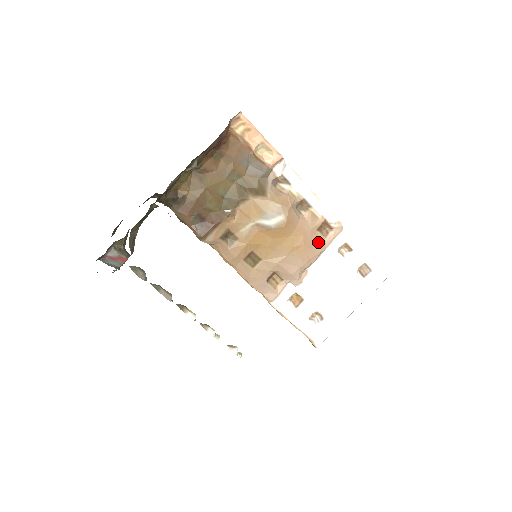
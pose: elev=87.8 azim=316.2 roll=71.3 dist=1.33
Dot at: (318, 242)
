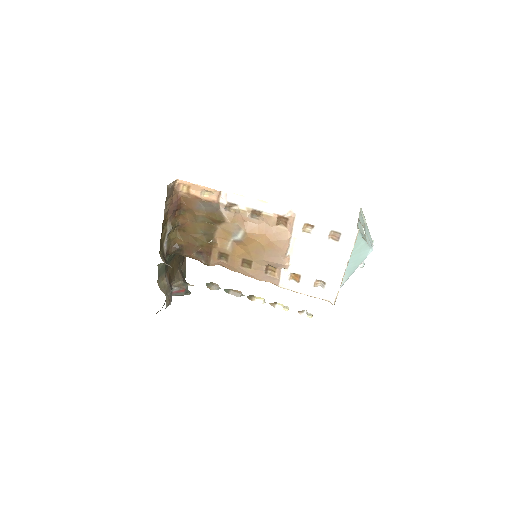
Dot at: (282, 233)
